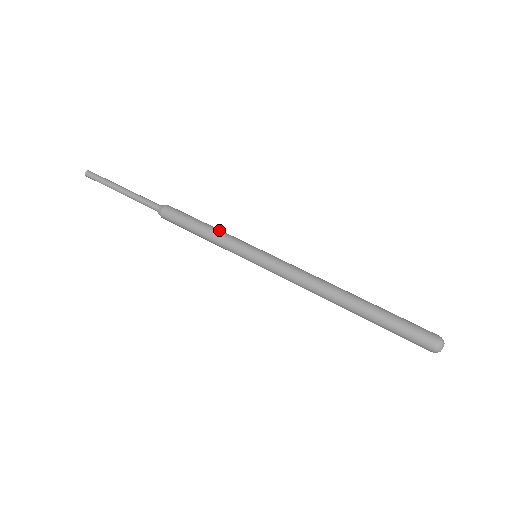
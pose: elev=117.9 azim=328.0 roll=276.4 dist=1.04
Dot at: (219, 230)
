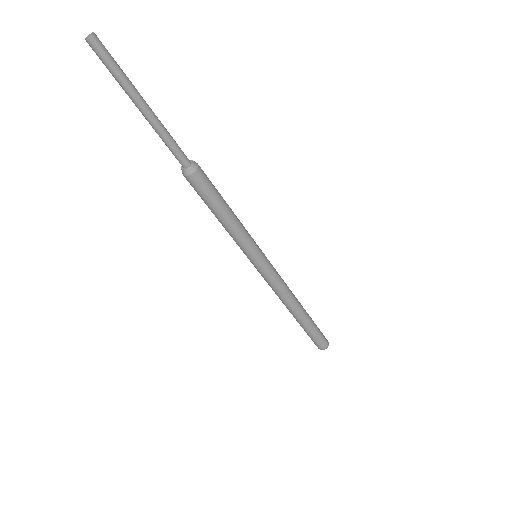
Dot at: (240, 224)
